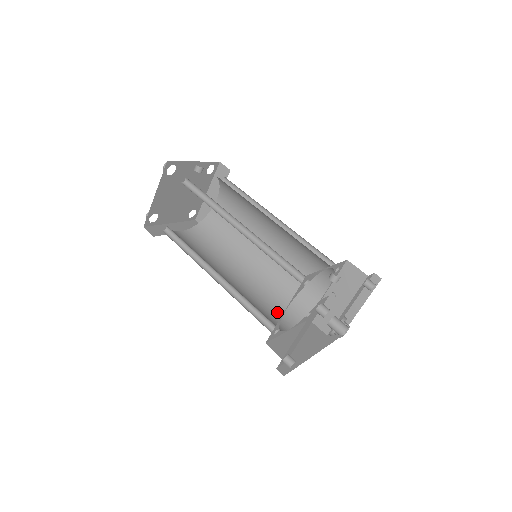
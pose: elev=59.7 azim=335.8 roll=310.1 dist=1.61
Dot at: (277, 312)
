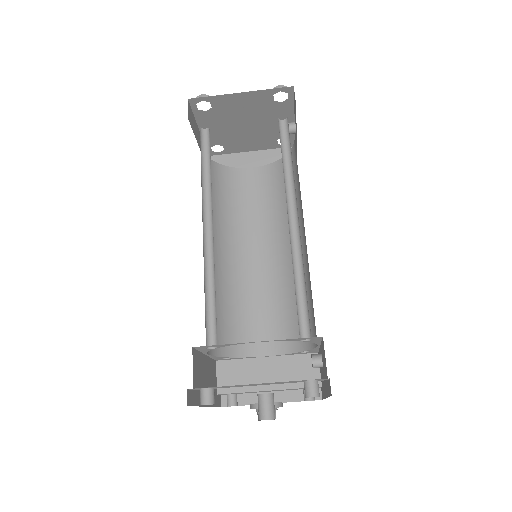
Dot at: occluded
